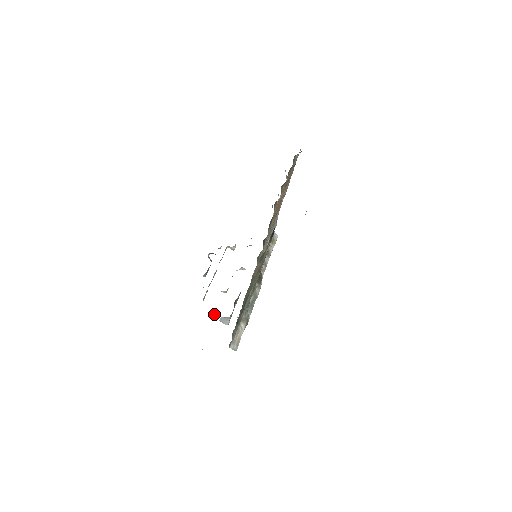
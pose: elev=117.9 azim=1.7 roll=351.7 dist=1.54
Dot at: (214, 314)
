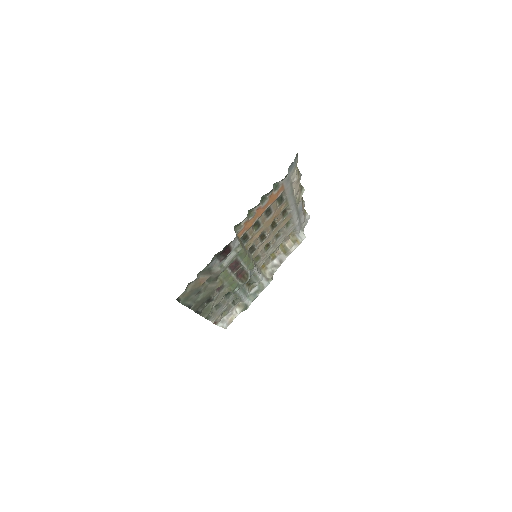
Dot at: occluded
